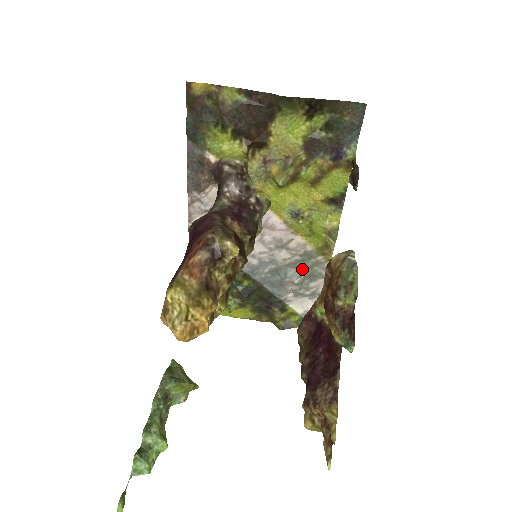
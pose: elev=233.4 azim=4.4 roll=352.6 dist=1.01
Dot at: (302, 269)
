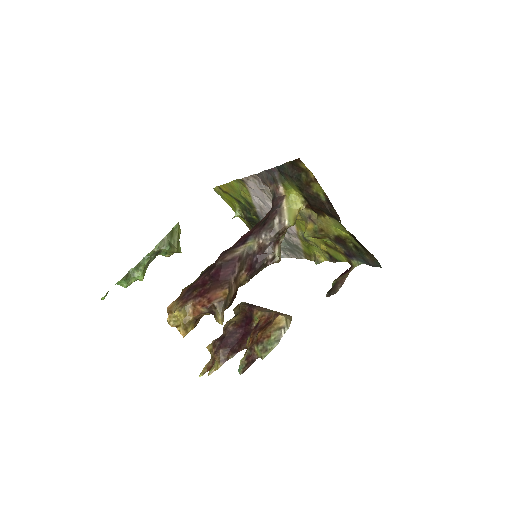
Dot at: (289, 245)
